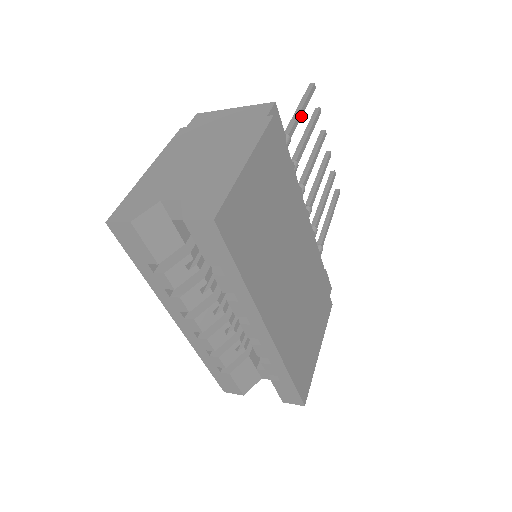
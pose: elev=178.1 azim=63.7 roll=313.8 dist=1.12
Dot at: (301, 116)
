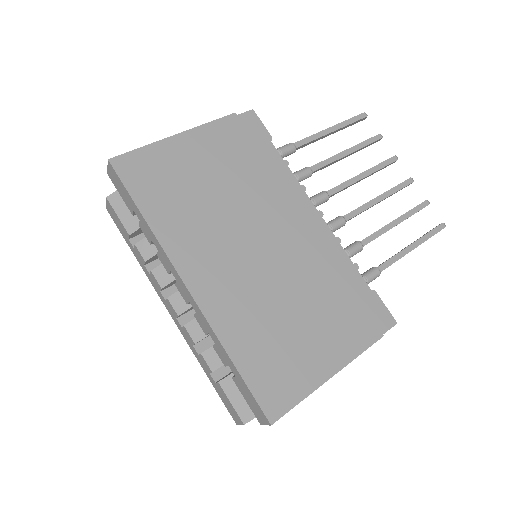
Dot at: (327, 134)
